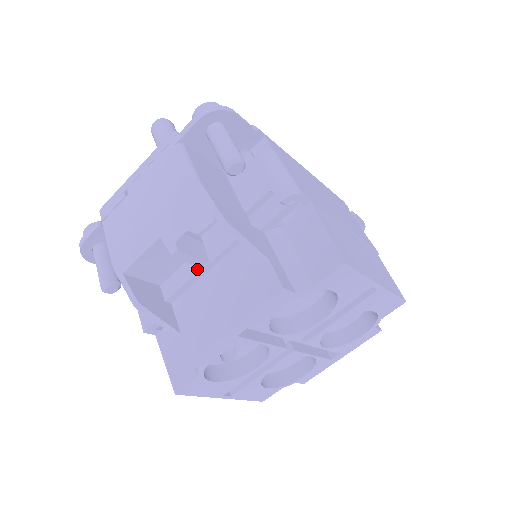
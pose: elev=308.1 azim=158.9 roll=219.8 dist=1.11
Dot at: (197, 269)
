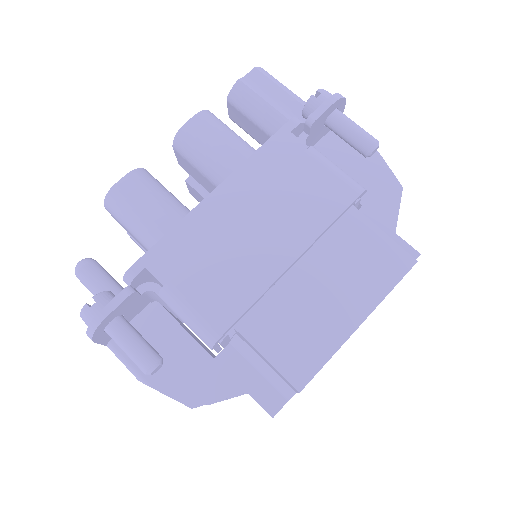
Dot at: occluded
